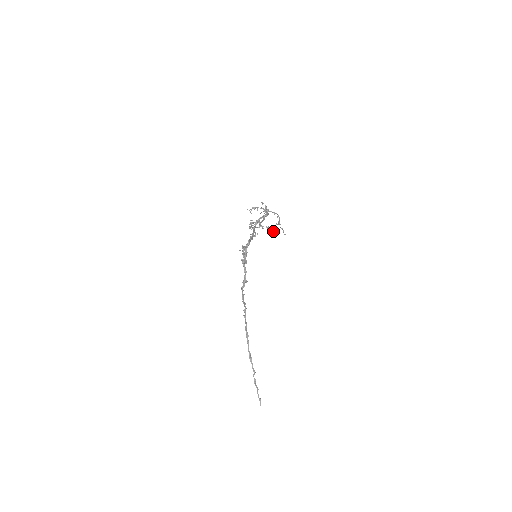
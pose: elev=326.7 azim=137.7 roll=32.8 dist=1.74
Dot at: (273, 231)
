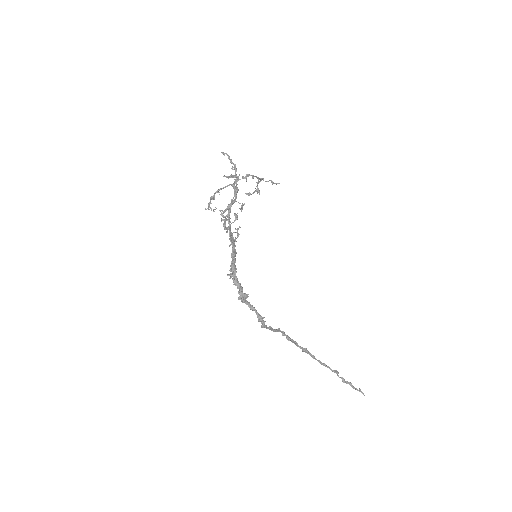
Dot at: occluded
